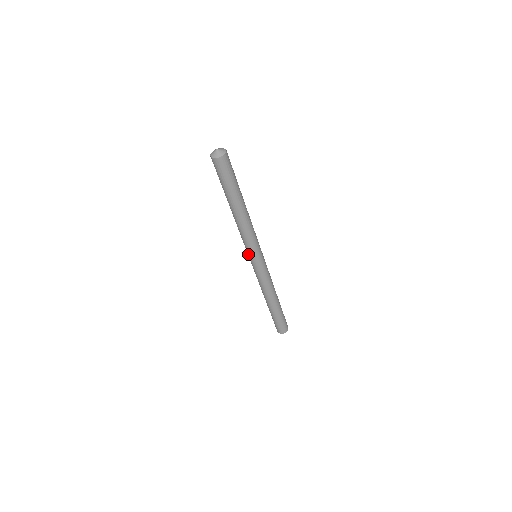
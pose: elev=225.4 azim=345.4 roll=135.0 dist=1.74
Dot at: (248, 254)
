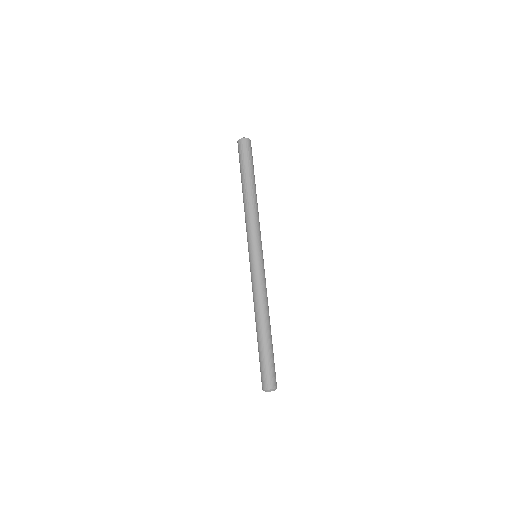
Dot at: (248, 248)
